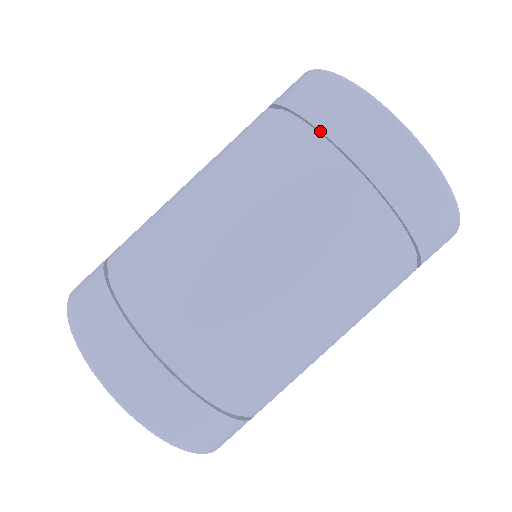
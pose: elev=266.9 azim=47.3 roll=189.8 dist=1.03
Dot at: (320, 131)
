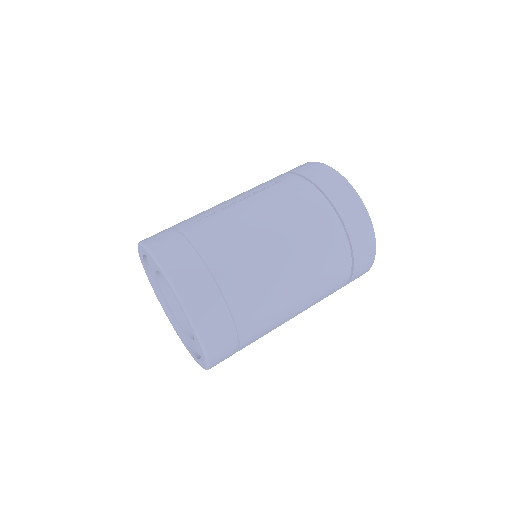
Dot at: (337, 211)
